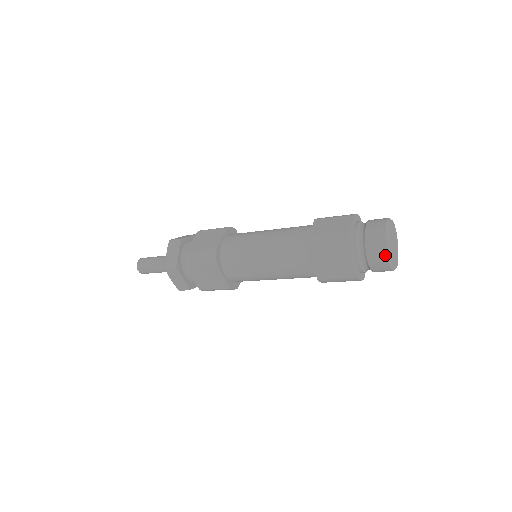
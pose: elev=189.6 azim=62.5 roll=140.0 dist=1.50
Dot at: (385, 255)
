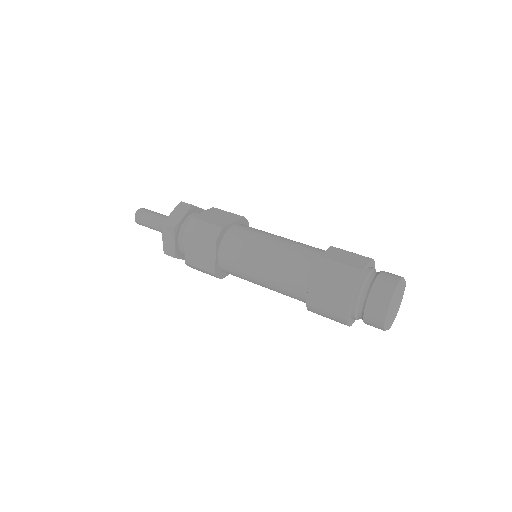
Dot at: (385, 309)
